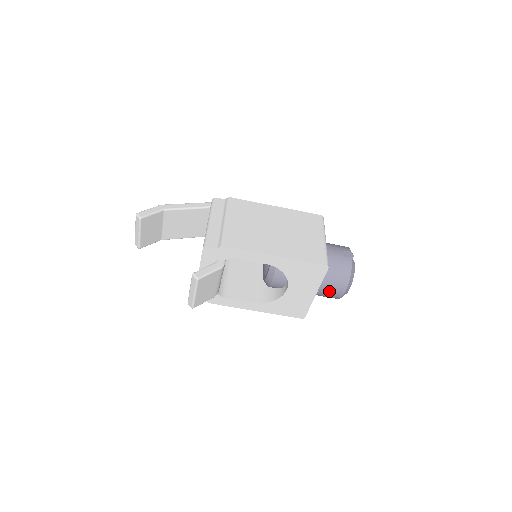
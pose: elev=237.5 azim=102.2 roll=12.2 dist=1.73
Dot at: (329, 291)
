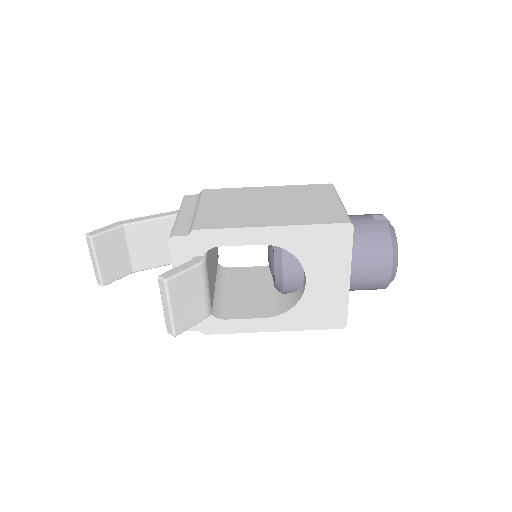
Dot at: (368, 273)
